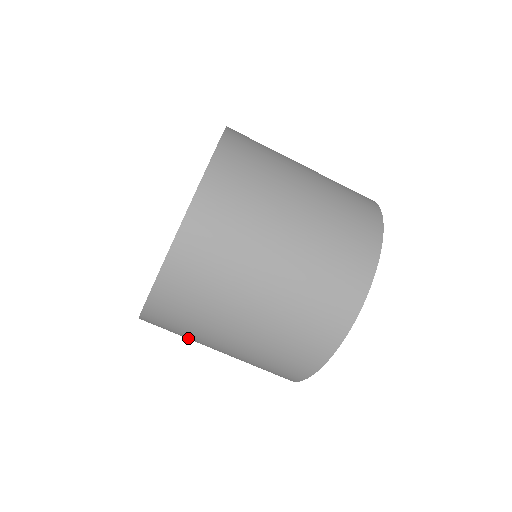
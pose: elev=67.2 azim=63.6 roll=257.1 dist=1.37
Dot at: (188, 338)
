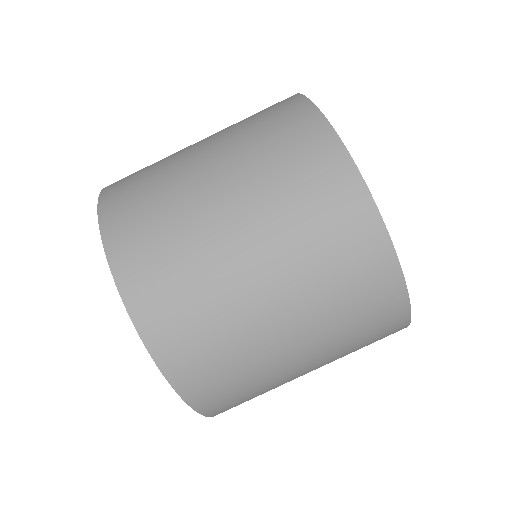
Dot at: (256, 376)
